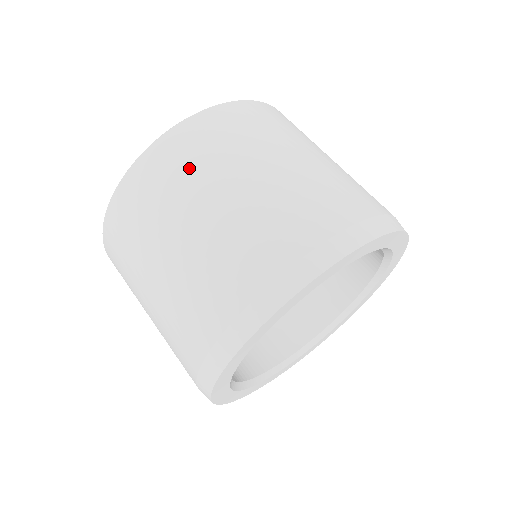
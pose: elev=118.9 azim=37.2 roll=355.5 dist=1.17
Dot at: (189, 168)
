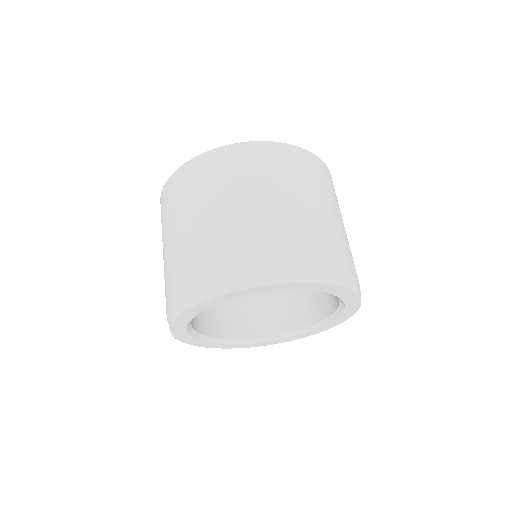
Dot at: (312, 178)
